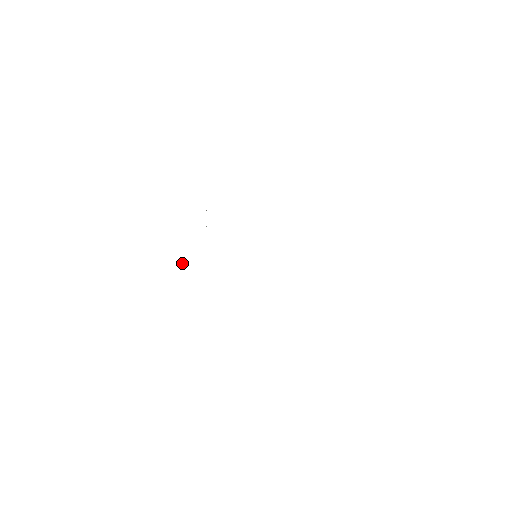
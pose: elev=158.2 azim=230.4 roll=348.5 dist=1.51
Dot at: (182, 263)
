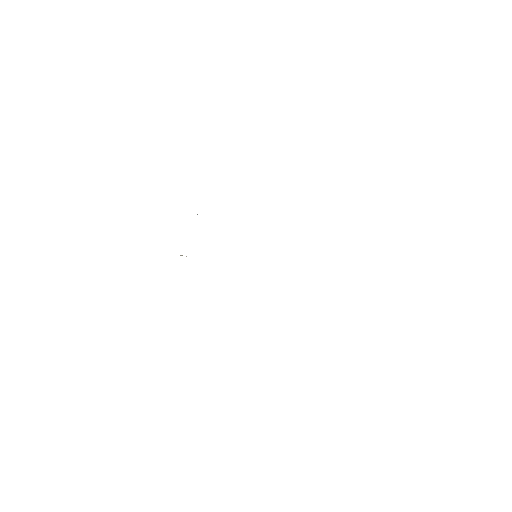
Dot at: occluded
